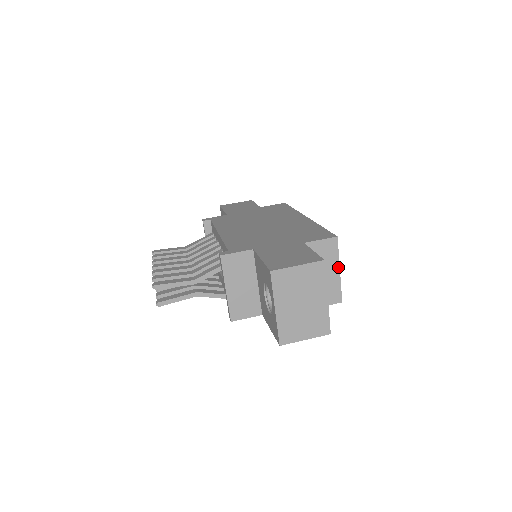
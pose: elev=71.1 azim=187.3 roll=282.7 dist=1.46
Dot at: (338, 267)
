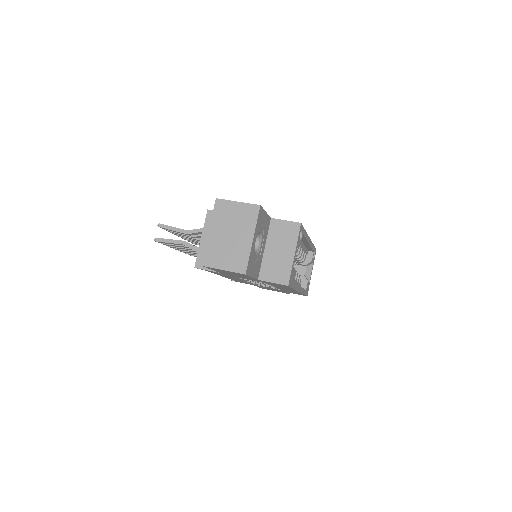
Dot at: (294, 251)
